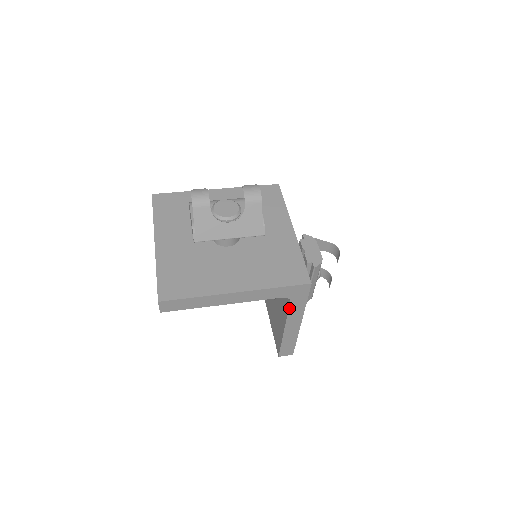
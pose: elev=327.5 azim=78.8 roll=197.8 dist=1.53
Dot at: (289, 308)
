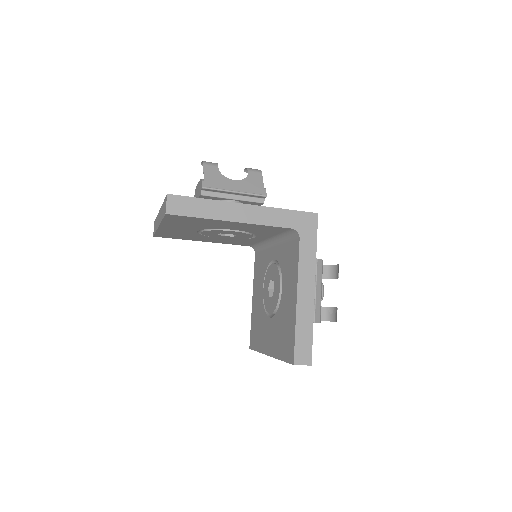
Dot at: (299, 252)
